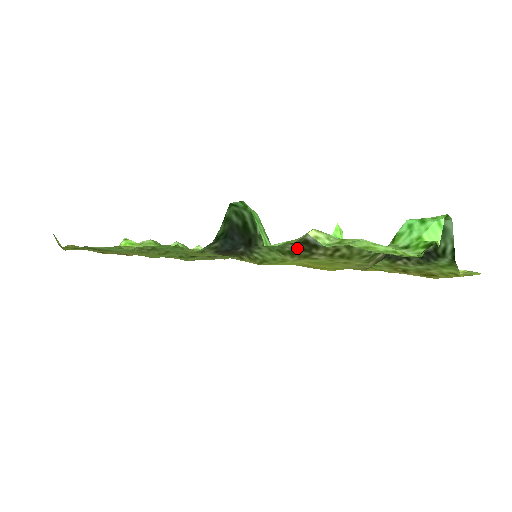
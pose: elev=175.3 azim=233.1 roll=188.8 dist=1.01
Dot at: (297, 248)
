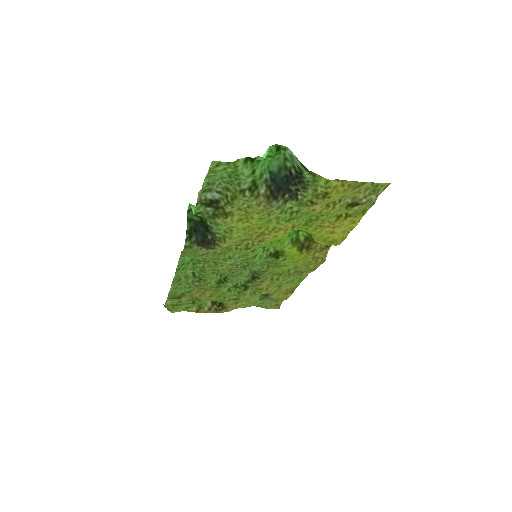
Dot at: (213, 209)
